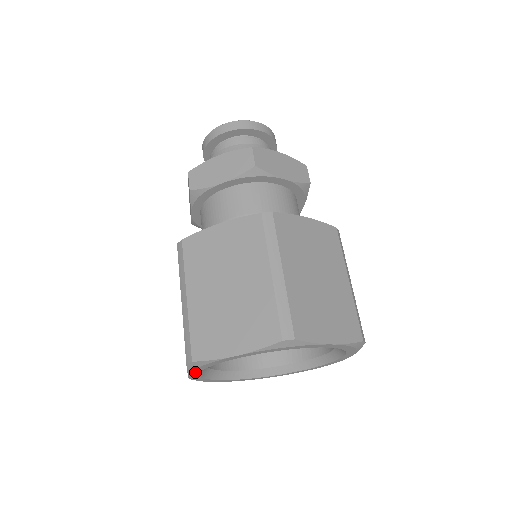
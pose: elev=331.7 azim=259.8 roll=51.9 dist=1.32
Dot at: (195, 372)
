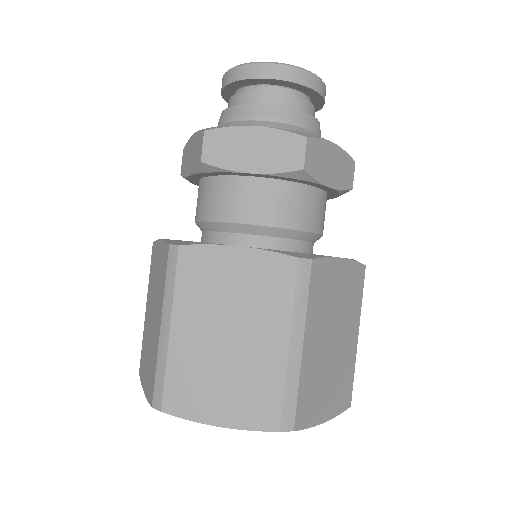
Dot at: occluded
